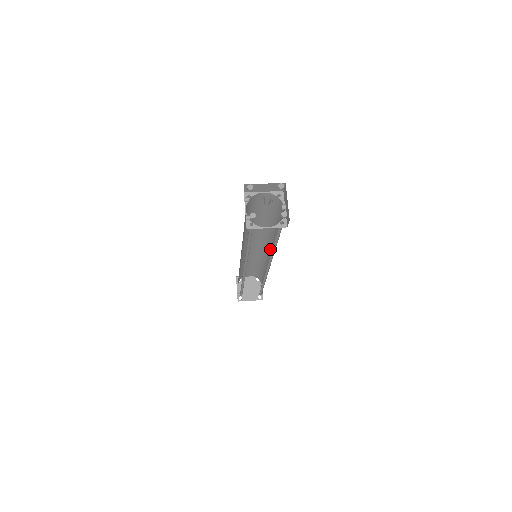
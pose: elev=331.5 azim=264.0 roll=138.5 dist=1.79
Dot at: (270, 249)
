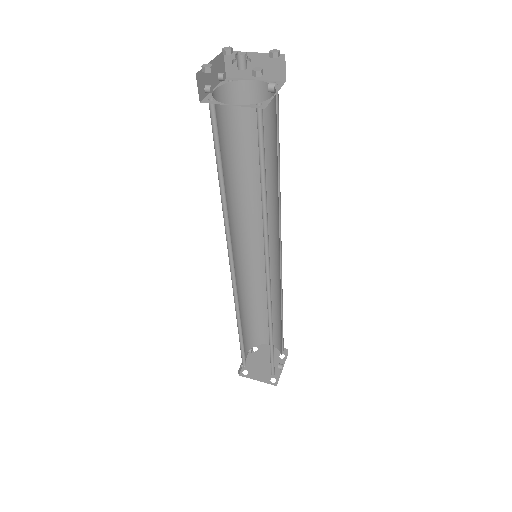
Dot at: (279, 249)
